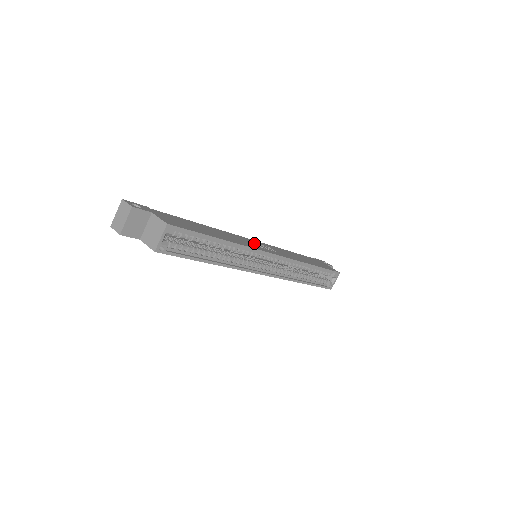
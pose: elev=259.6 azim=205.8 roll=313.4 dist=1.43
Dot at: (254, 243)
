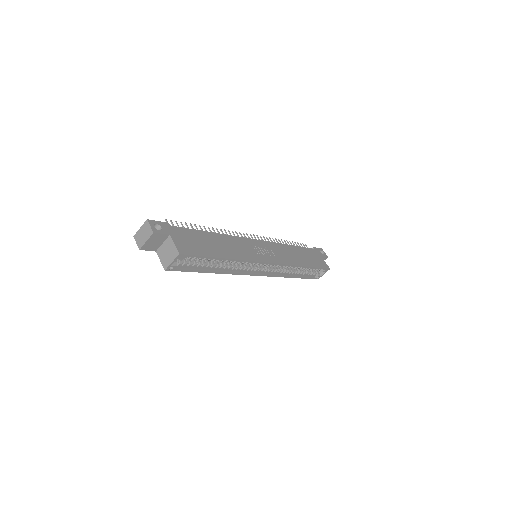
Dot at: (257, 248)
